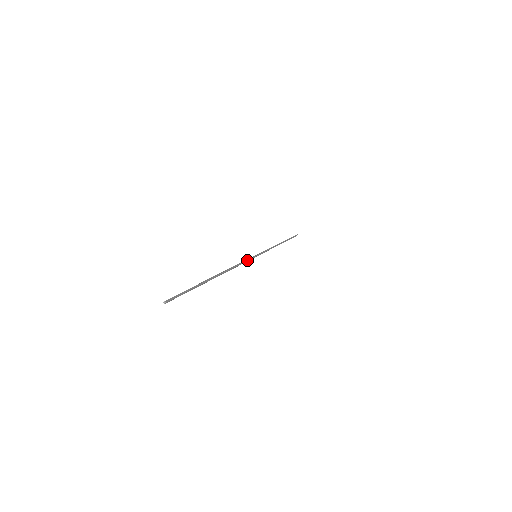
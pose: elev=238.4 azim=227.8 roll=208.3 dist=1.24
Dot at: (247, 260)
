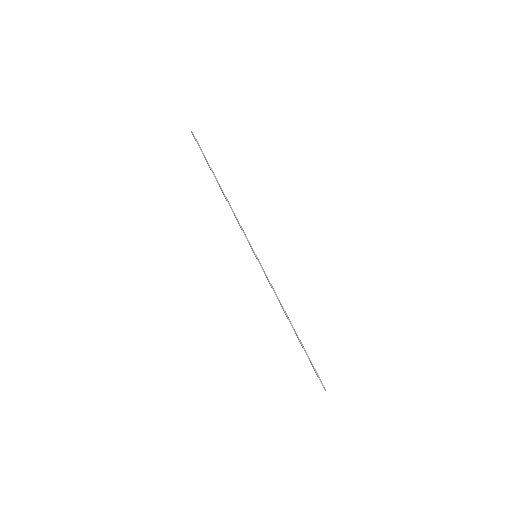
Dot at: (246, 236)
